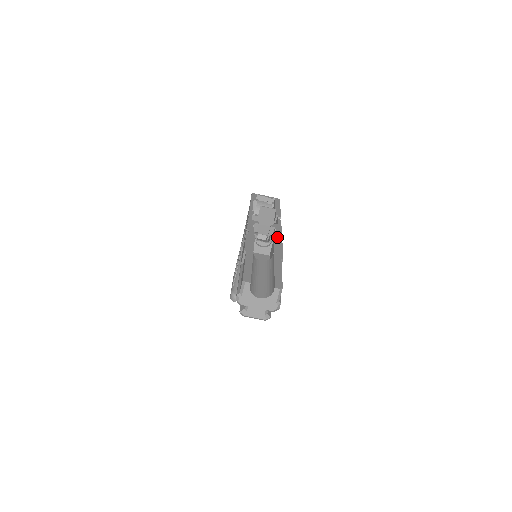
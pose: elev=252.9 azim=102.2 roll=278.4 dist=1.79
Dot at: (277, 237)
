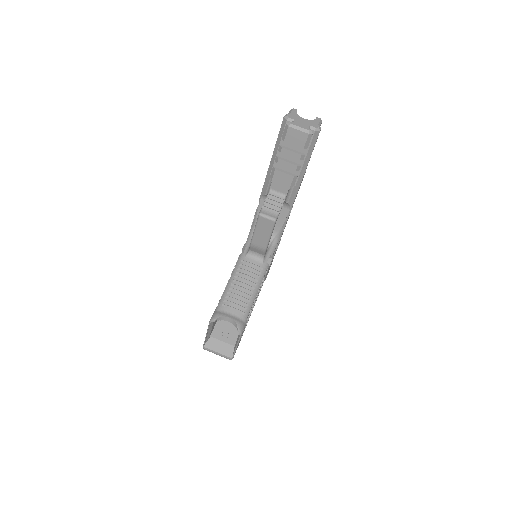
Dot at: occluded
